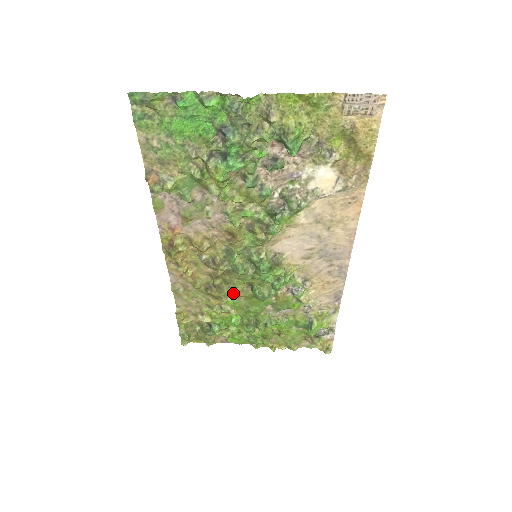
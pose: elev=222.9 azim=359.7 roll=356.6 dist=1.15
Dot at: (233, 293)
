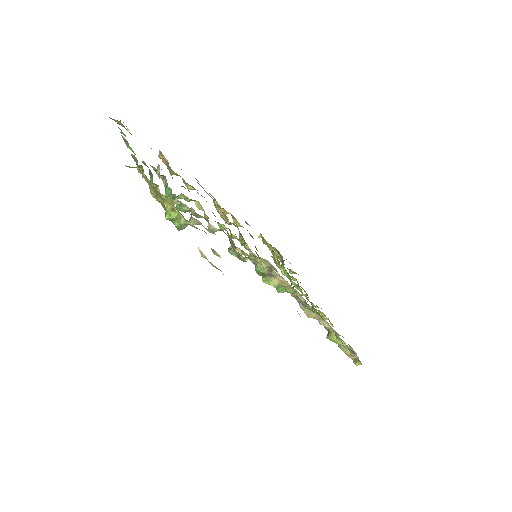
Dot at: occluded
